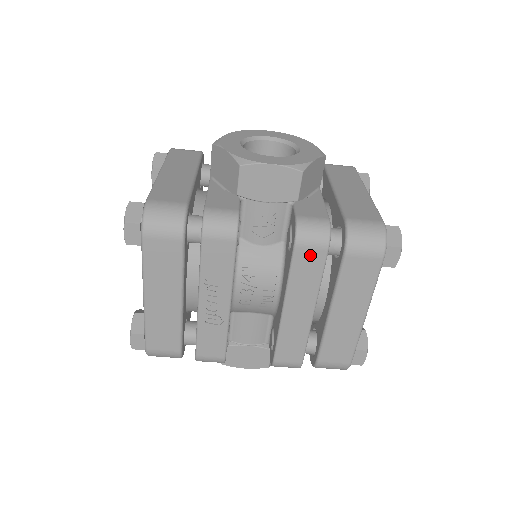
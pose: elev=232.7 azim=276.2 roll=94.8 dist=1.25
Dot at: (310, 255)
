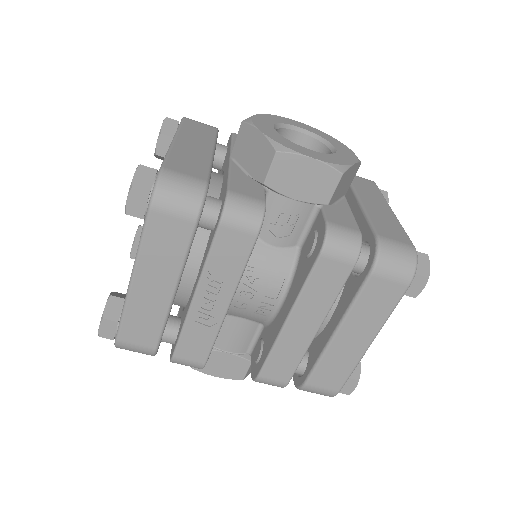
Dot at: (334, 268)
